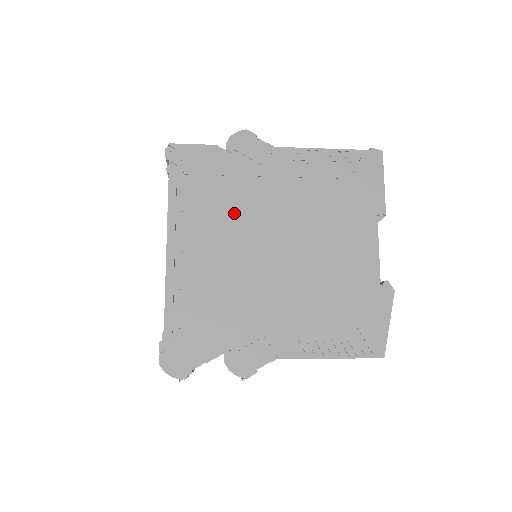
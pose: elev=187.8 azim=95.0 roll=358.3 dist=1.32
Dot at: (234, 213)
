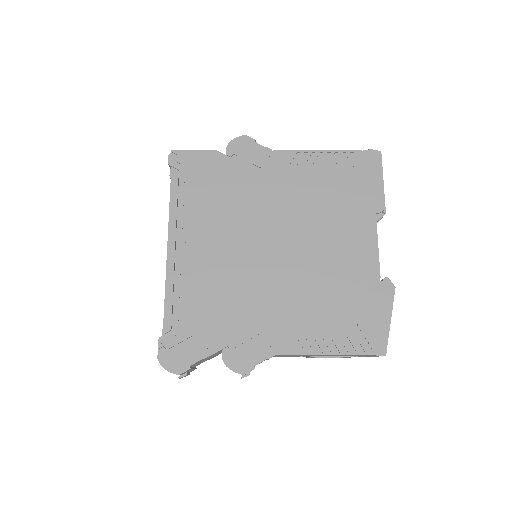
Dot at: (233, 213)
